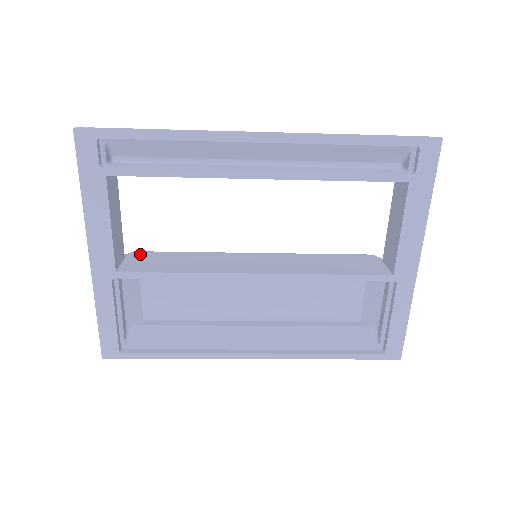
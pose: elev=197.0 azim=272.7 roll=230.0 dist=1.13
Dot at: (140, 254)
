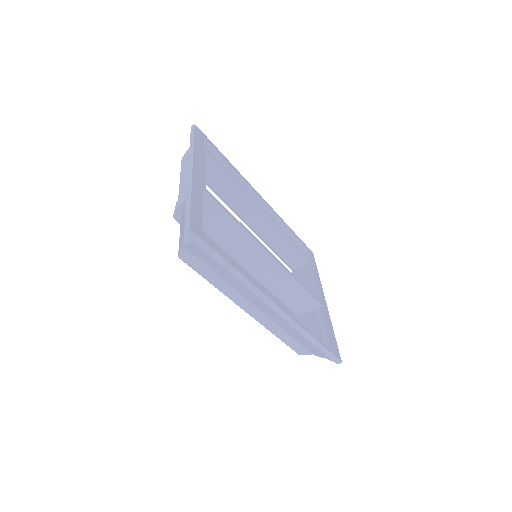
Dot at: occluded
